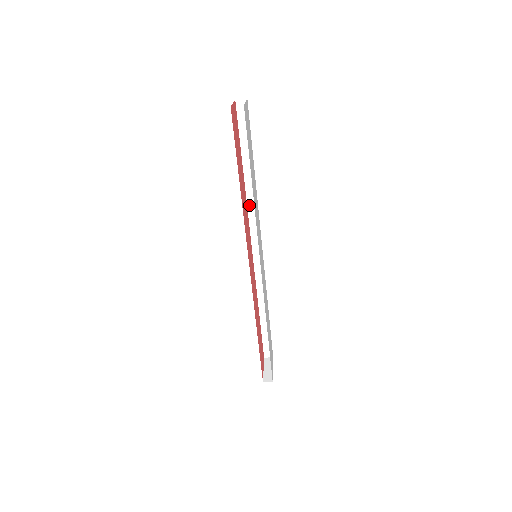
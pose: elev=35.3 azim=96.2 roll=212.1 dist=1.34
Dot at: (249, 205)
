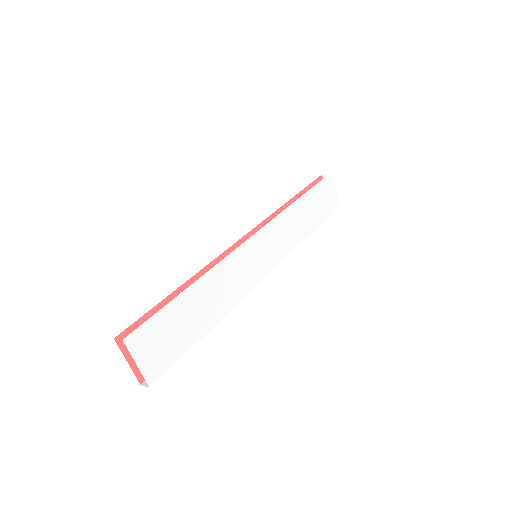
Dot at: (211, 263)
